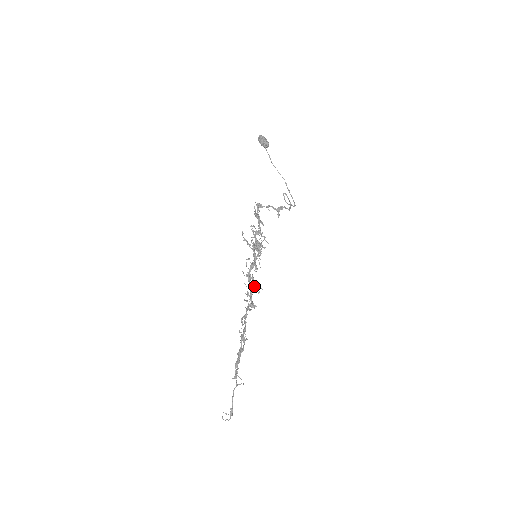
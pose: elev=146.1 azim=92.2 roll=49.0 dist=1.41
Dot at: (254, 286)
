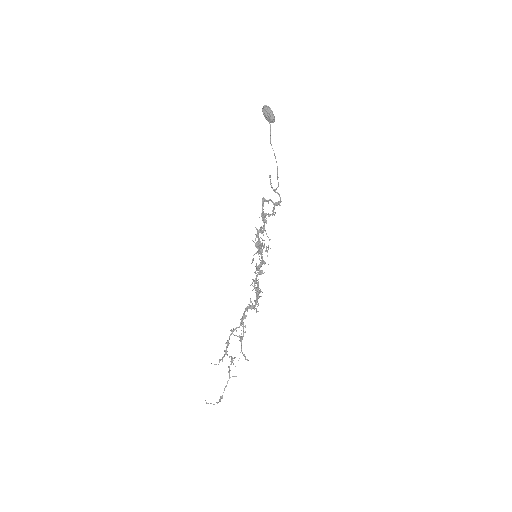
Dot at: (259, 291)
